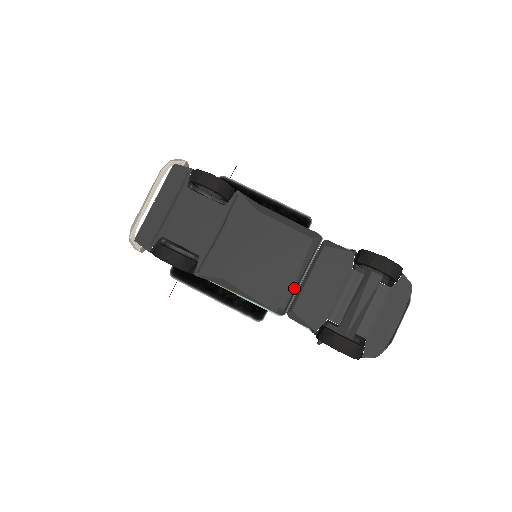
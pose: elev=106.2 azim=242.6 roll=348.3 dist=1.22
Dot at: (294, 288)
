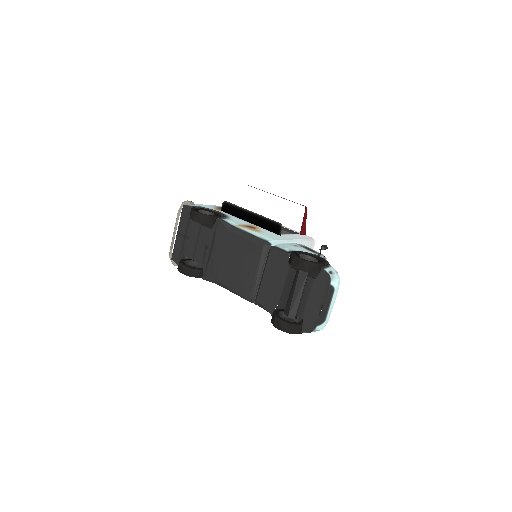
Dot at: (257, 283)
